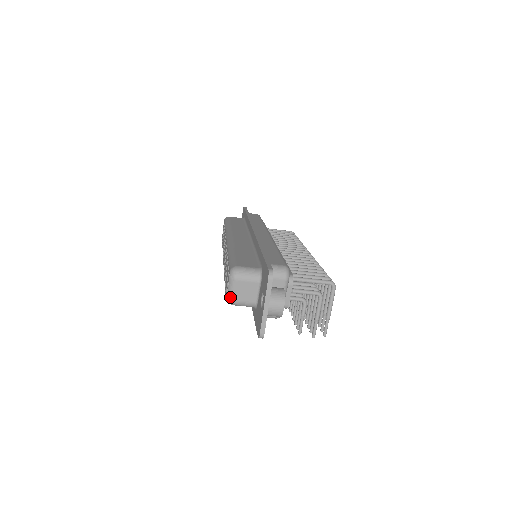
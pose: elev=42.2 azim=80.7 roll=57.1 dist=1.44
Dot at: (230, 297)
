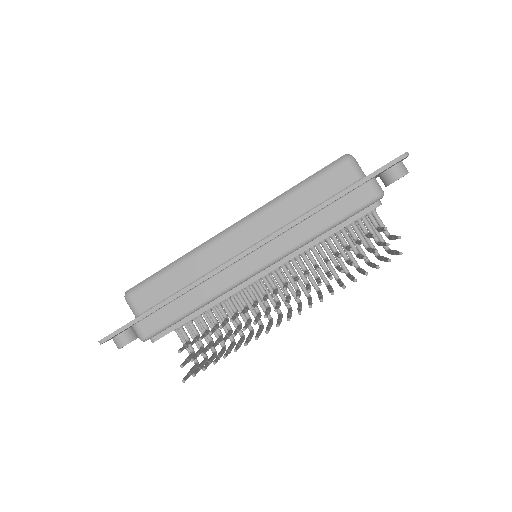
Dot at: (351, 155)
